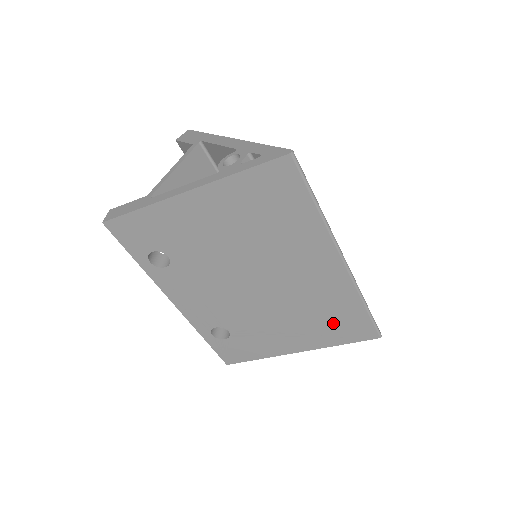
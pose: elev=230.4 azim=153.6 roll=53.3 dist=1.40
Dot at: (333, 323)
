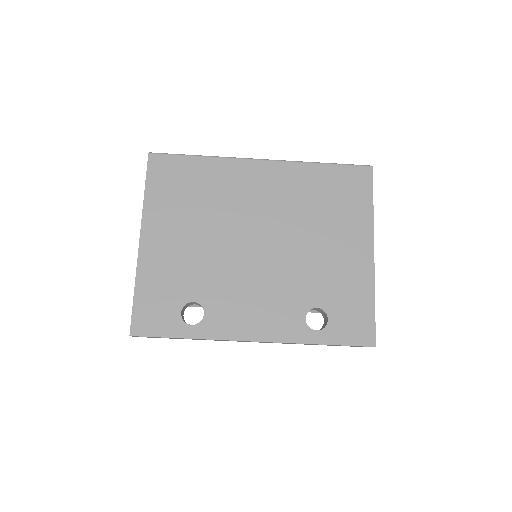
Dot at: (337, 199)
